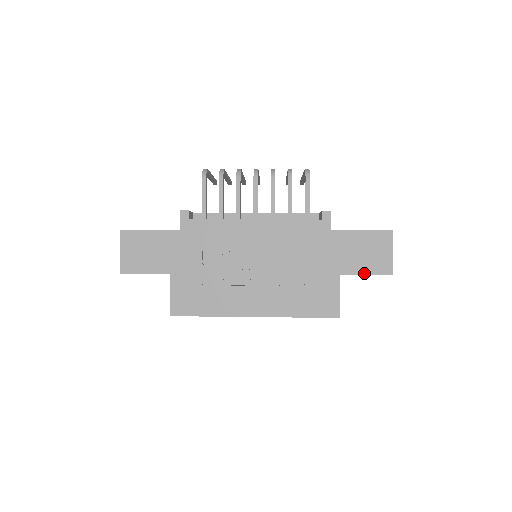
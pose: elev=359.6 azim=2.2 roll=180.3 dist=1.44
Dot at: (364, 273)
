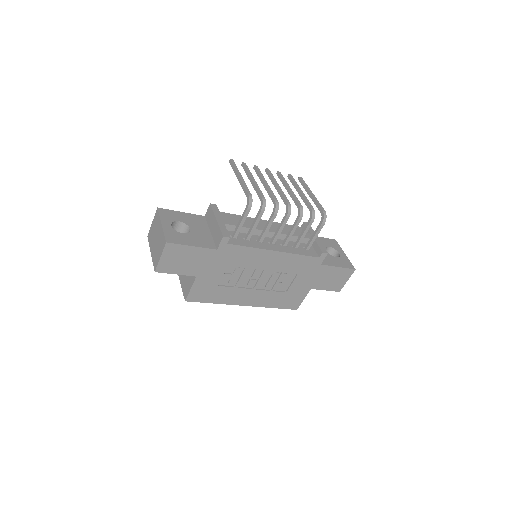
Dot at: (325, 289)
